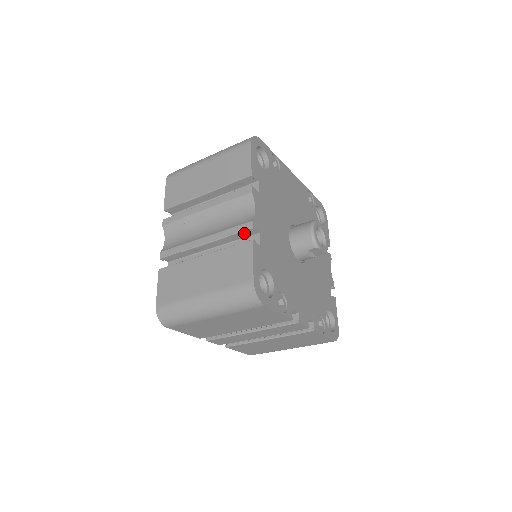
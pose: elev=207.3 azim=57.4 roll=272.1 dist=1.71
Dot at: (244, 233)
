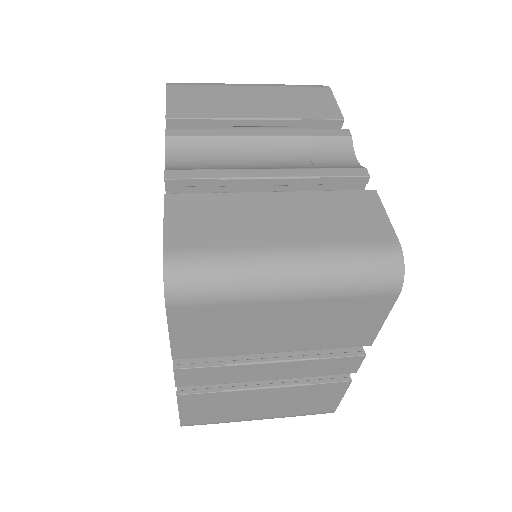
Dot at: (348, 181)
